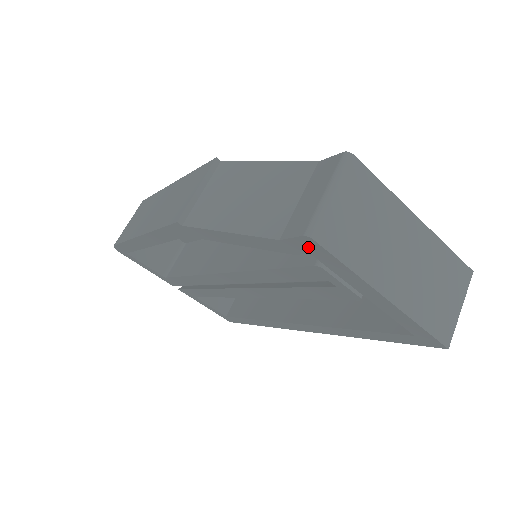
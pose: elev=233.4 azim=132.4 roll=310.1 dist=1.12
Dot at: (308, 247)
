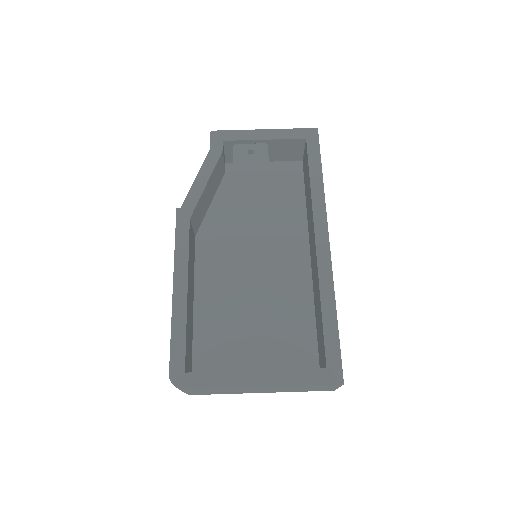
Dot at: (218, 138)
